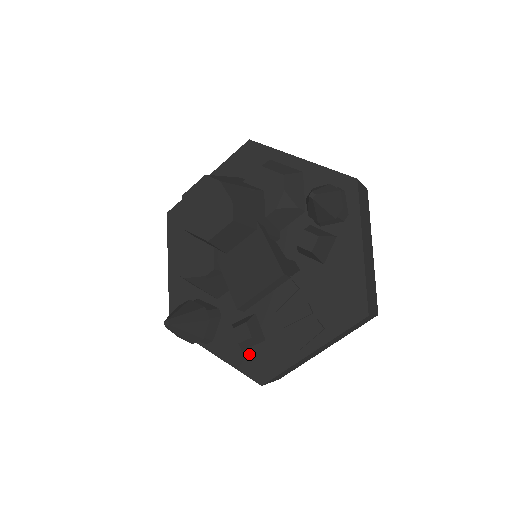
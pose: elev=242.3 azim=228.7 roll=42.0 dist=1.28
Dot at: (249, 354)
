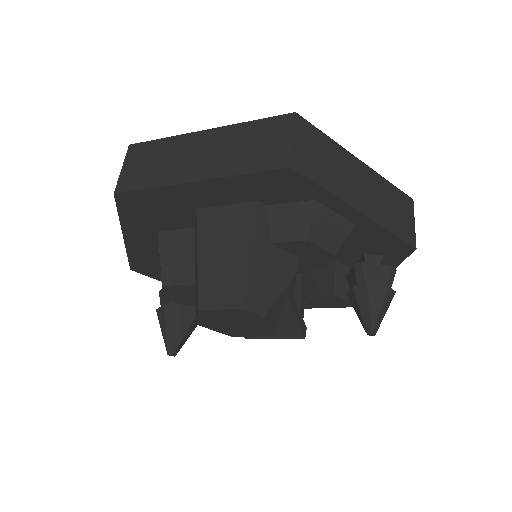
Dot at: occluded
